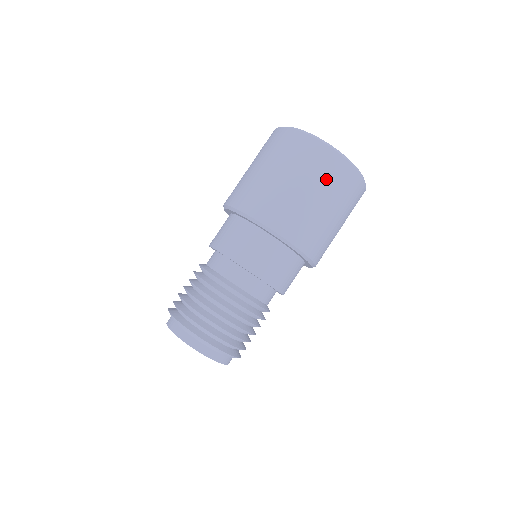
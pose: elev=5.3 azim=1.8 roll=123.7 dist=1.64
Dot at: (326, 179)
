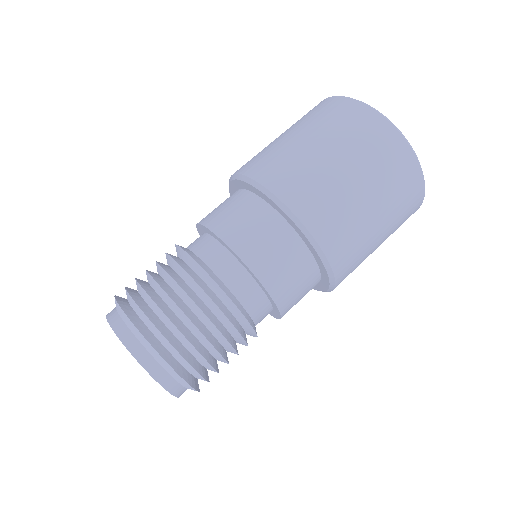
Dot at: (397, 228)
